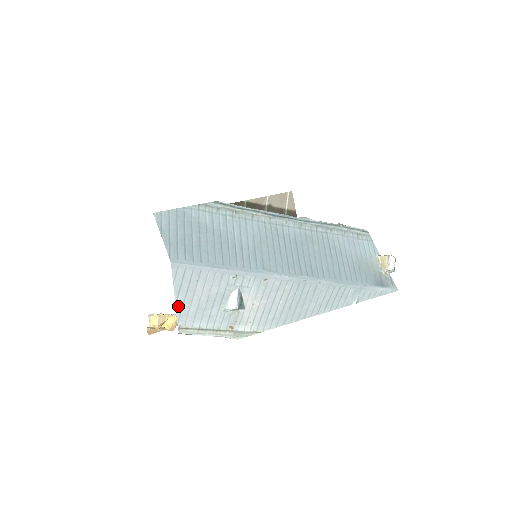
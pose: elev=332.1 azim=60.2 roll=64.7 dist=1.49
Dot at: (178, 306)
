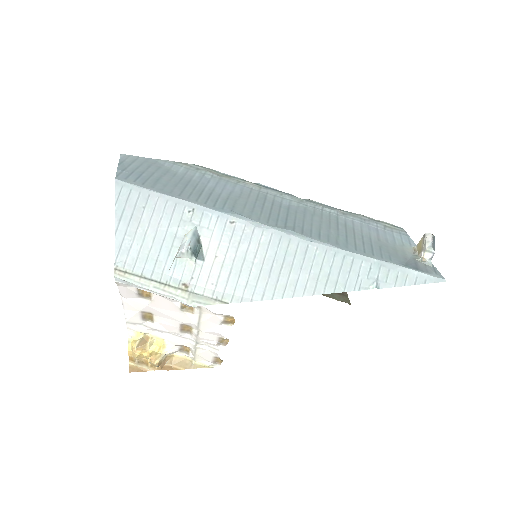
Dot at: (118, 238)
